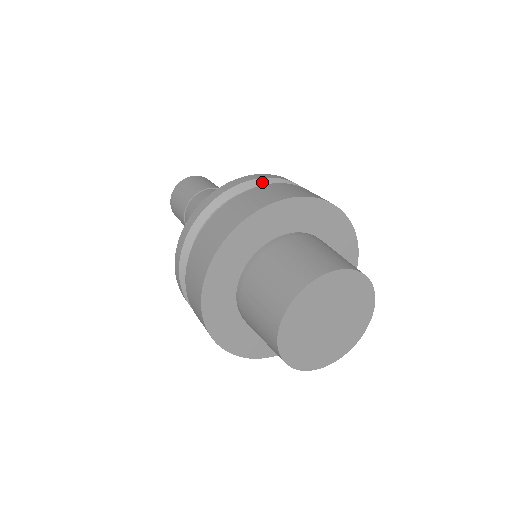
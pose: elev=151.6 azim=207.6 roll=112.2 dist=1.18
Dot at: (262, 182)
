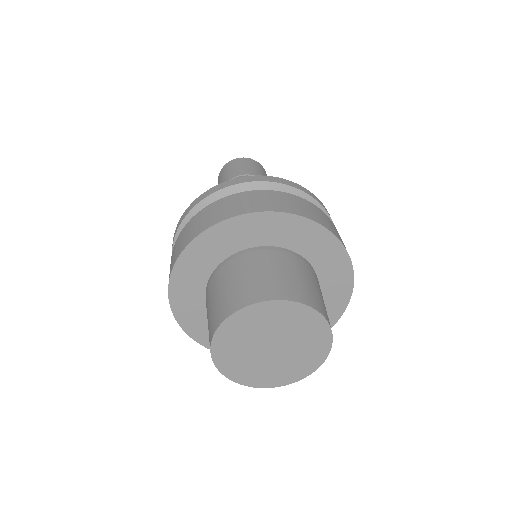
Dot at: (270, 186)
